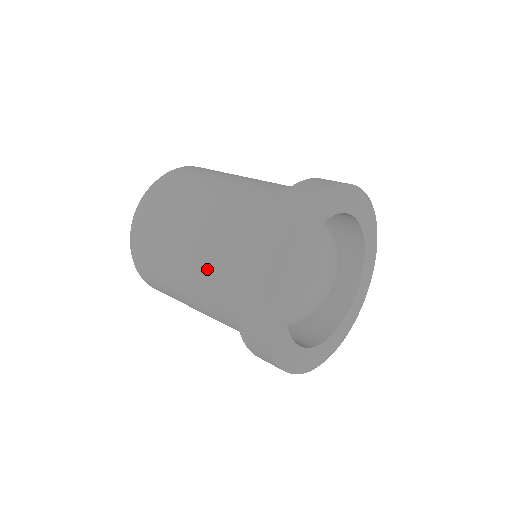
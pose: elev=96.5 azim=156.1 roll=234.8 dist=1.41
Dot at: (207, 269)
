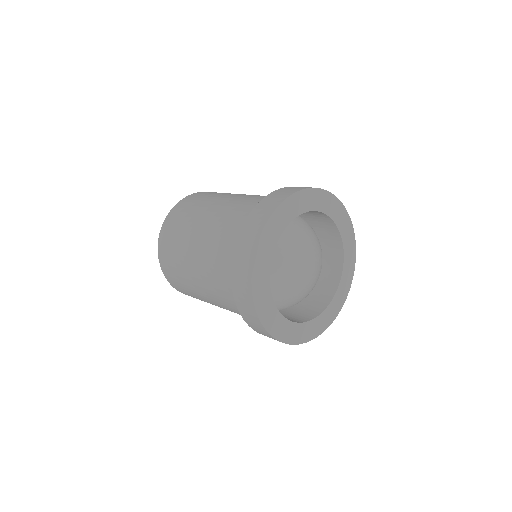
Dot at: (219, 230)
